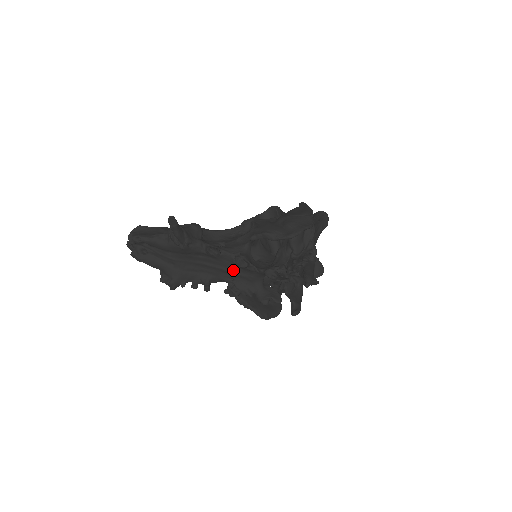
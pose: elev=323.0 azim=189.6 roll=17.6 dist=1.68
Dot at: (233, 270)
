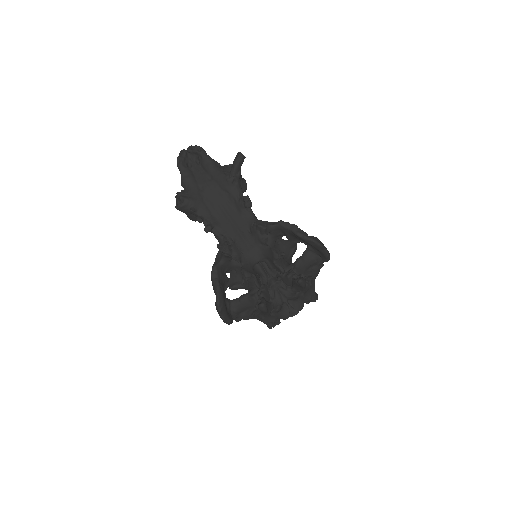
Dot at: (243, 232)
